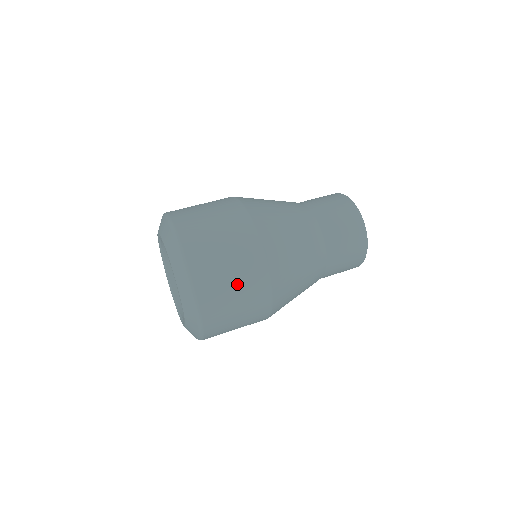
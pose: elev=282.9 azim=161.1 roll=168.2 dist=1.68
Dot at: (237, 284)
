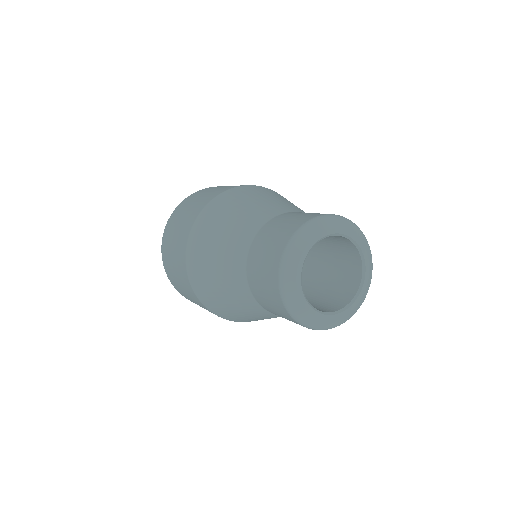
Dot at: occluded
